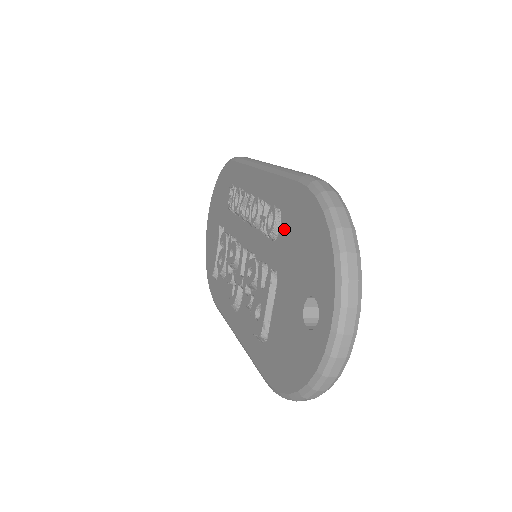
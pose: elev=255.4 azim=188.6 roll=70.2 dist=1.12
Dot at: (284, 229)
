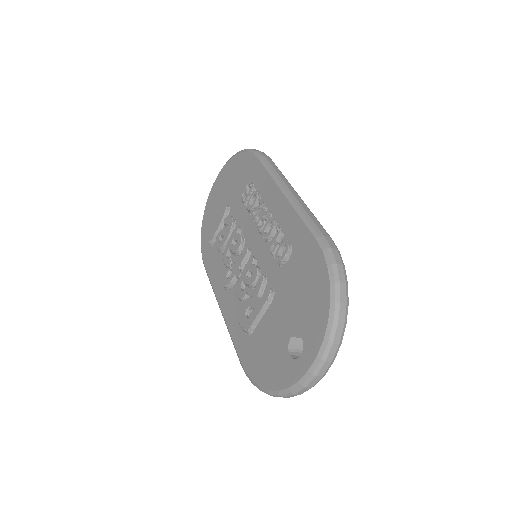
Dot at: (291, 265)
